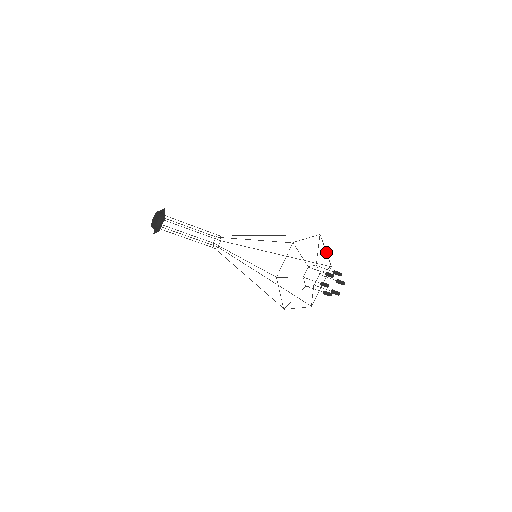
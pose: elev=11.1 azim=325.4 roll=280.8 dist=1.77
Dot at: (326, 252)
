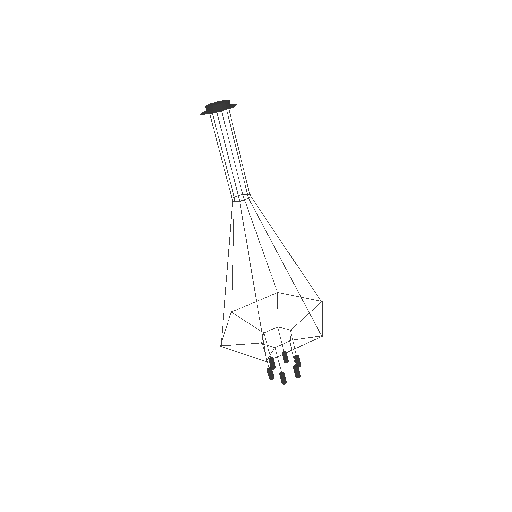
Dot at: (322, 320)
